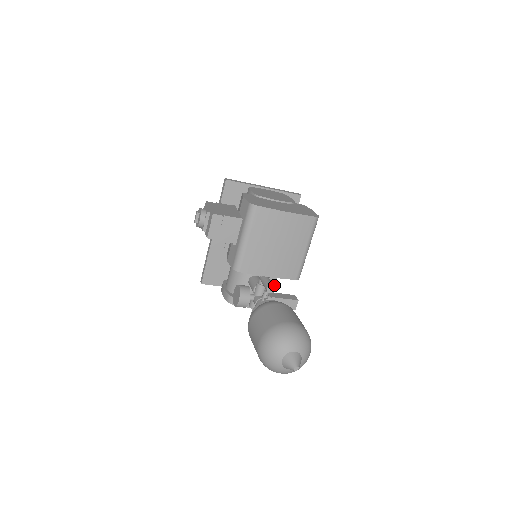
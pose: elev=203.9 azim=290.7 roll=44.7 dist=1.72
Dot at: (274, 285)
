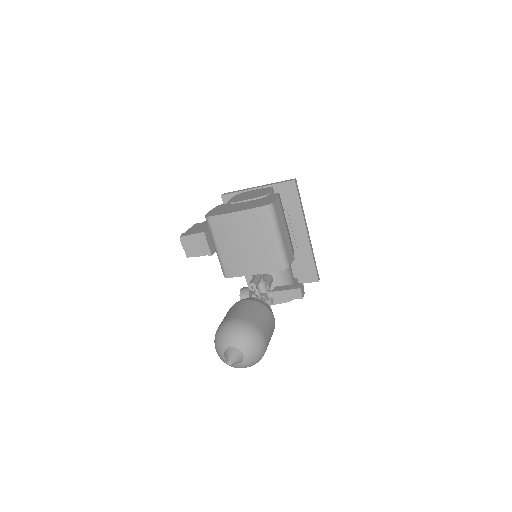
Dot at: (316, 274)
